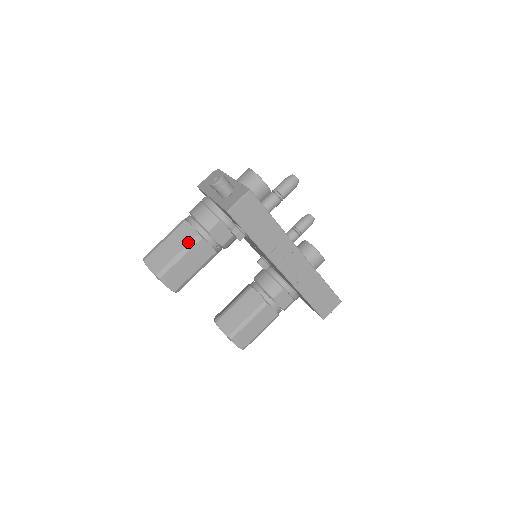
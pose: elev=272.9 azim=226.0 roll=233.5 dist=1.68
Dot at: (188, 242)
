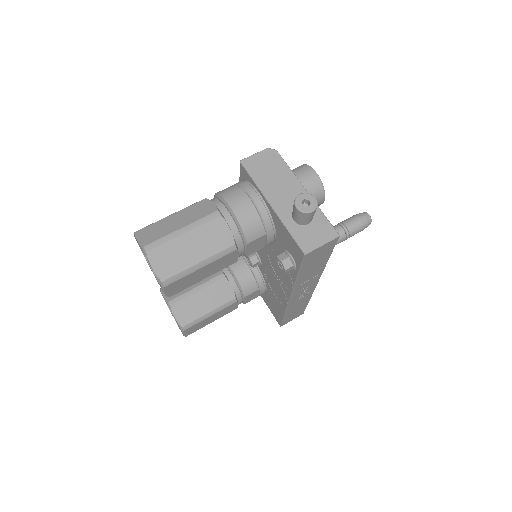
Dot at: (219, 250)
